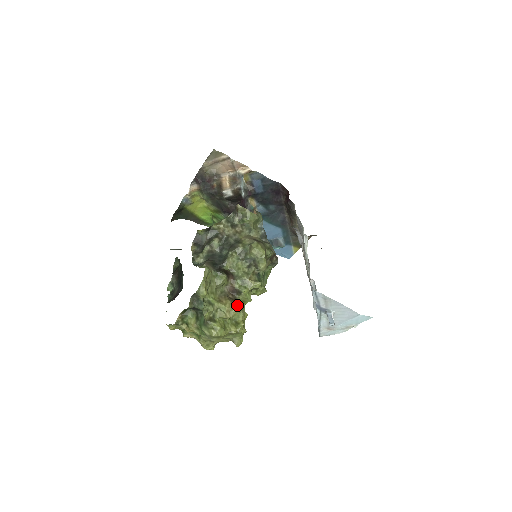
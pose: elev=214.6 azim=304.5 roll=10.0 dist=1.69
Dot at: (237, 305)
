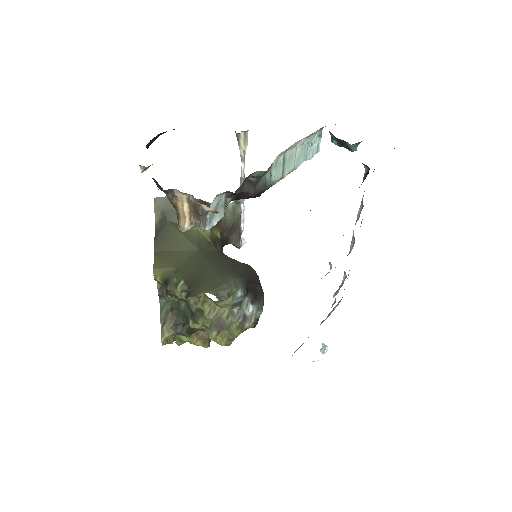
Dot at: occluded
